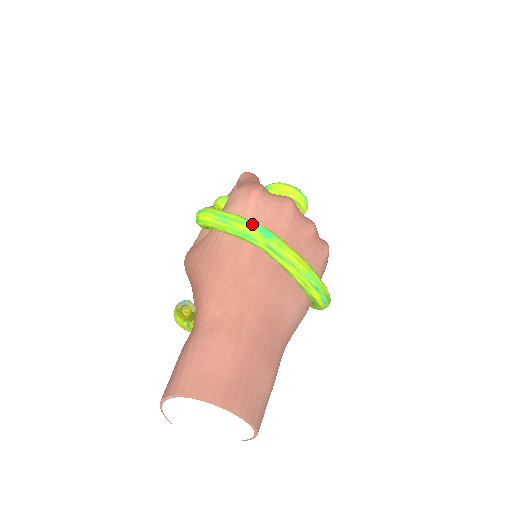
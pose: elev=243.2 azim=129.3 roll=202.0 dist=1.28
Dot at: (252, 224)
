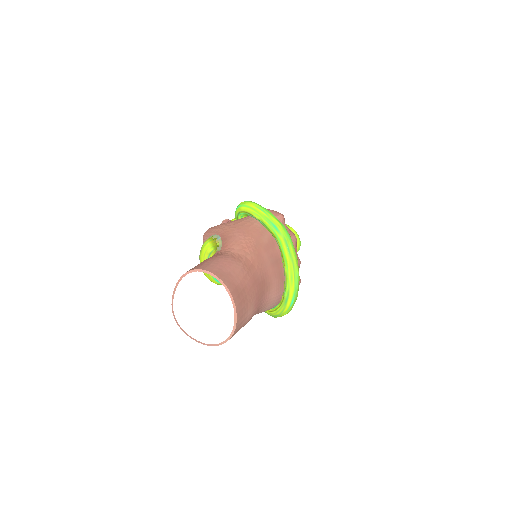
Dot at: (281, 223)
